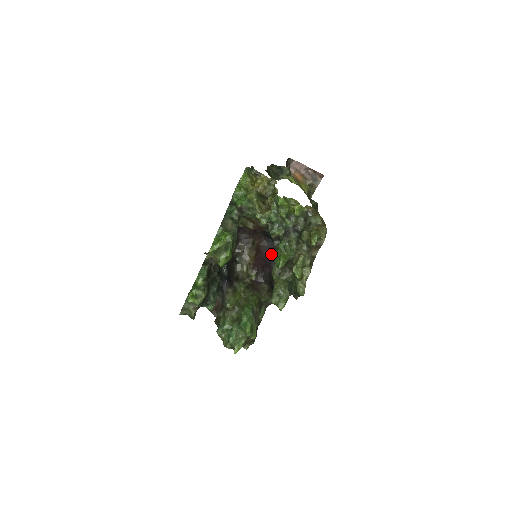
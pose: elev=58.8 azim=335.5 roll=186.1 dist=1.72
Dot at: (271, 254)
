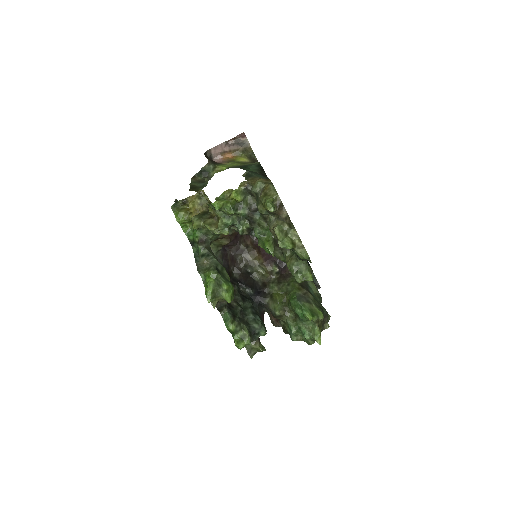
Dot at: occluded
